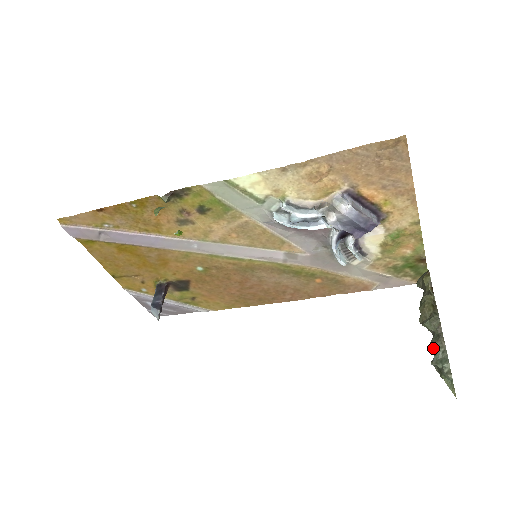
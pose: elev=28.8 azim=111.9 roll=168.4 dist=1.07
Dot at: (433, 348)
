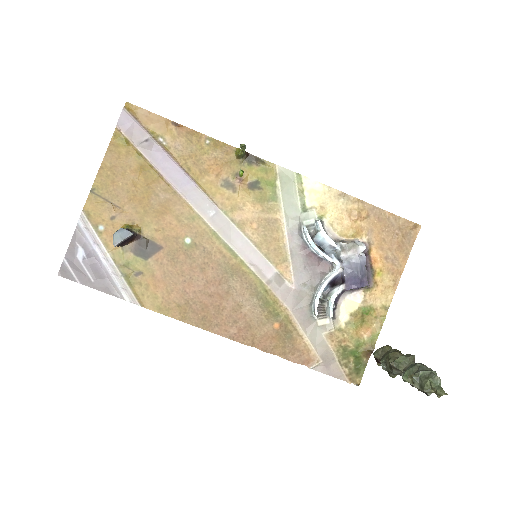
Dot at: (416, 364)
